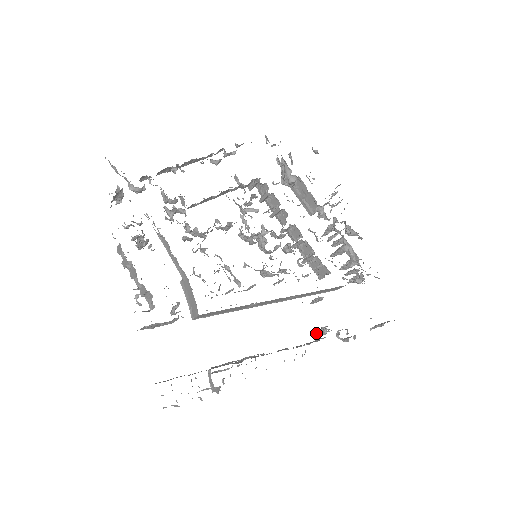
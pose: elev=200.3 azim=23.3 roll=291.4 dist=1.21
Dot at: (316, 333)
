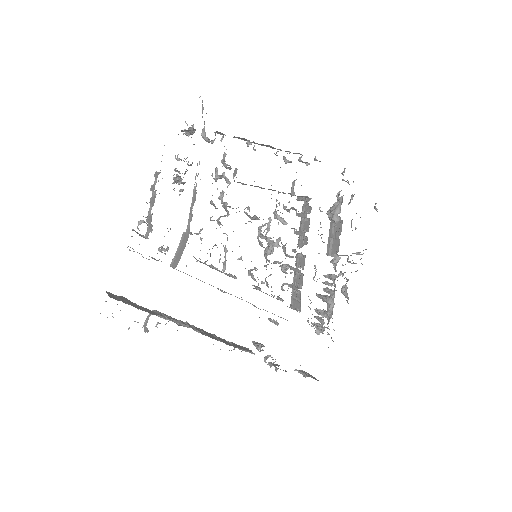
Dot at: (253, 342)
